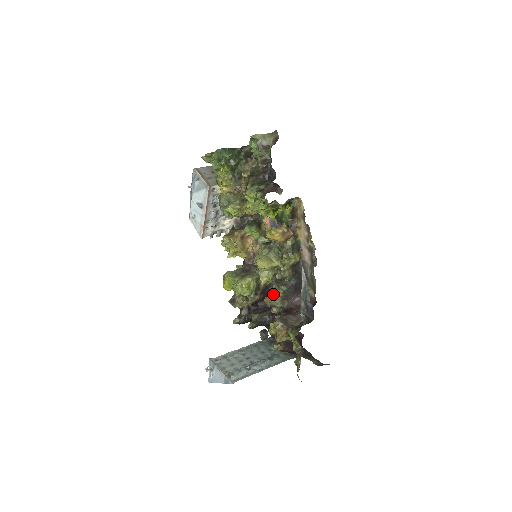
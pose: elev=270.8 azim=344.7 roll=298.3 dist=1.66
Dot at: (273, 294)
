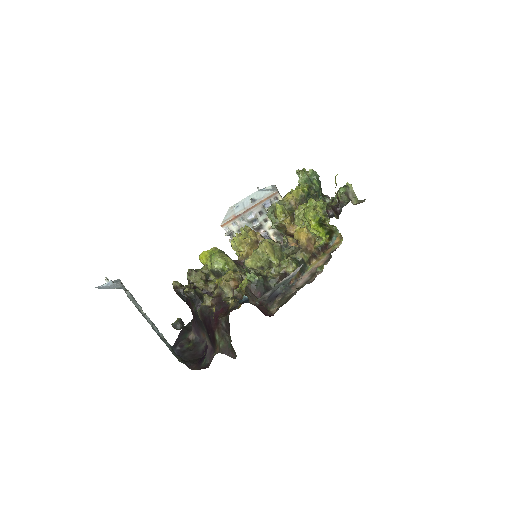
Dot at: occluded
